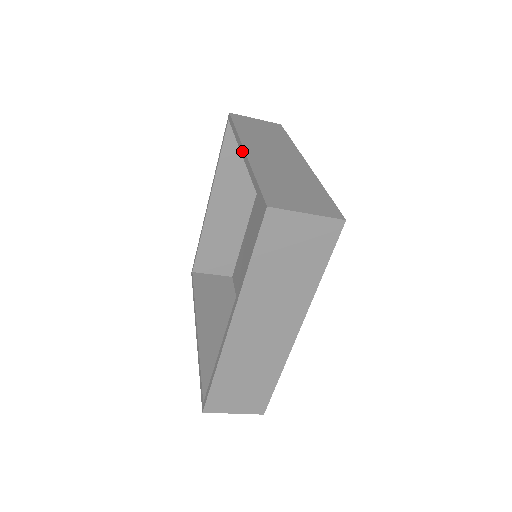
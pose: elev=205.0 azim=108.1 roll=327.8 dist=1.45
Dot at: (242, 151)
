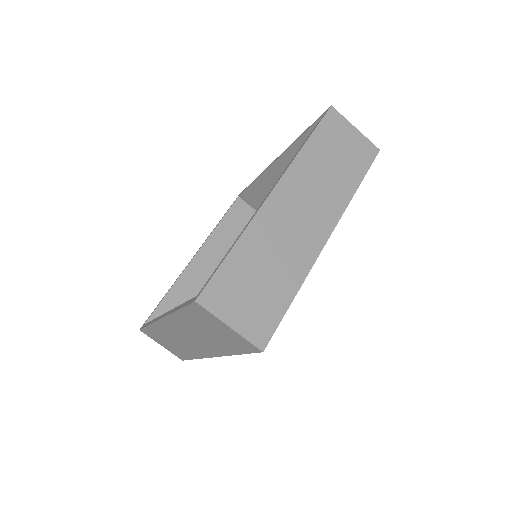
Dot at: (274, 161)
